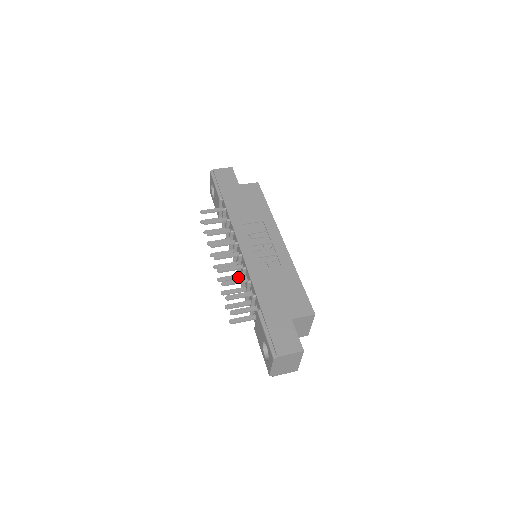
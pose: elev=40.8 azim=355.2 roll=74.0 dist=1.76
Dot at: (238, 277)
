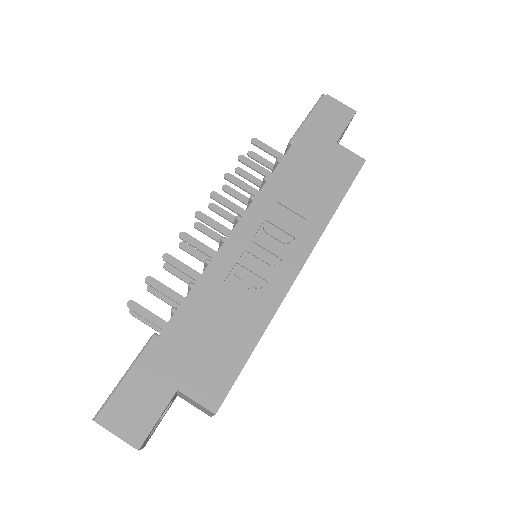
Dot at: occluded
